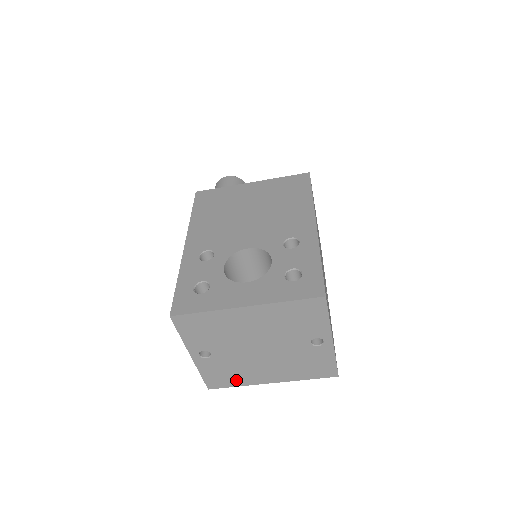
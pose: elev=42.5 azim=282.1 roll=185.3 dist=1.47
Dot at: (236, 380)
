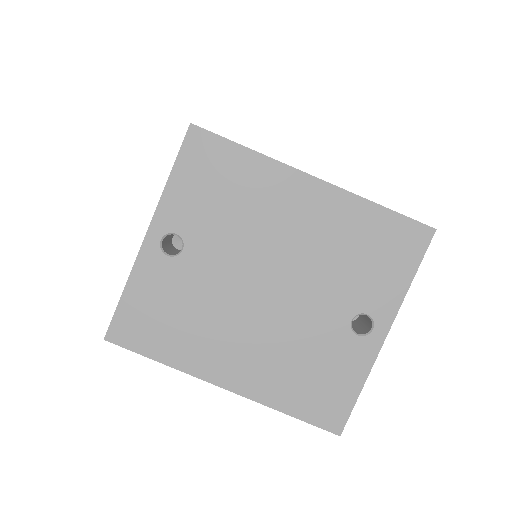
Dot at: (171, 343)
